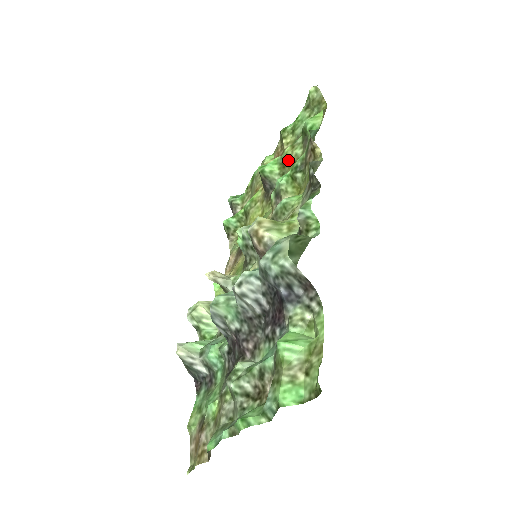
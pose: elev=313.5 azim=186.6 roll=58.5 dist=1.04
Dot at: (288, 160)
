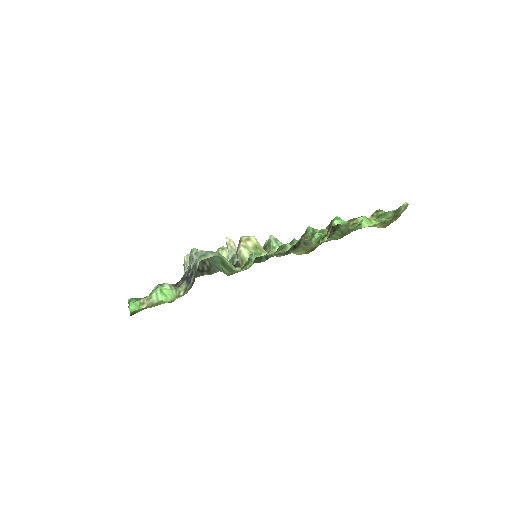
Dot at: occluded
